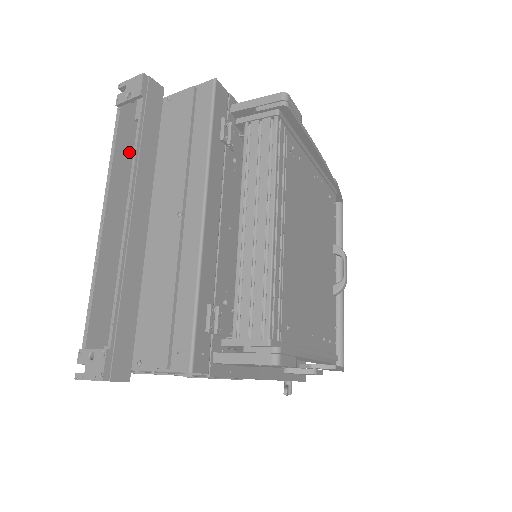
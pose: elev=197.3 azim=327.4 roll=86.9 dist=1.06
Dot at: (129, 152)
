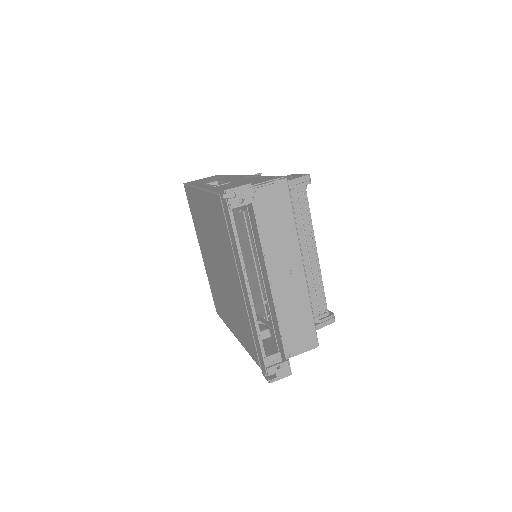
Dot at: occluded
